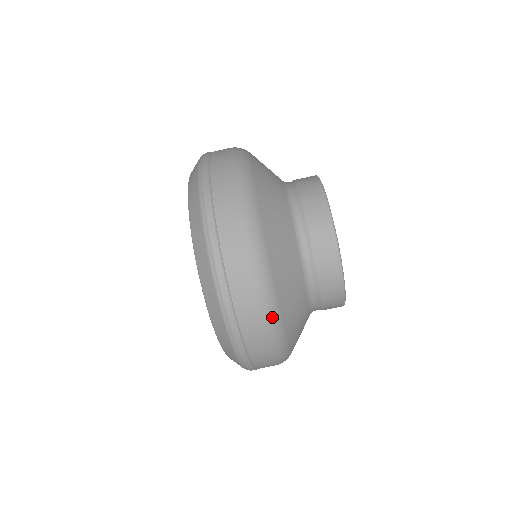
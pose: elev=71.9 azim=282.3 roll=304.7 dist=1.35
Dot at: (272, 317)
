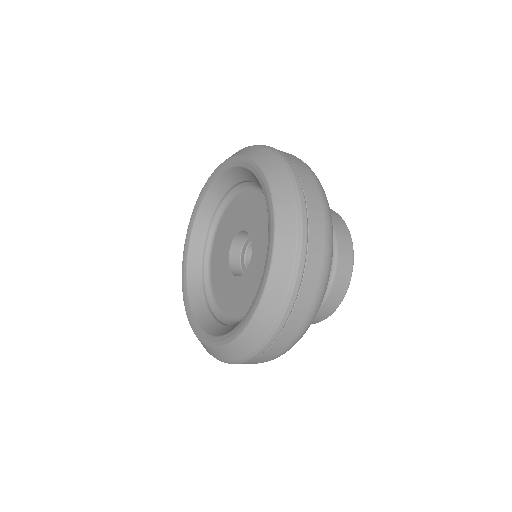
Dot at: occluded
